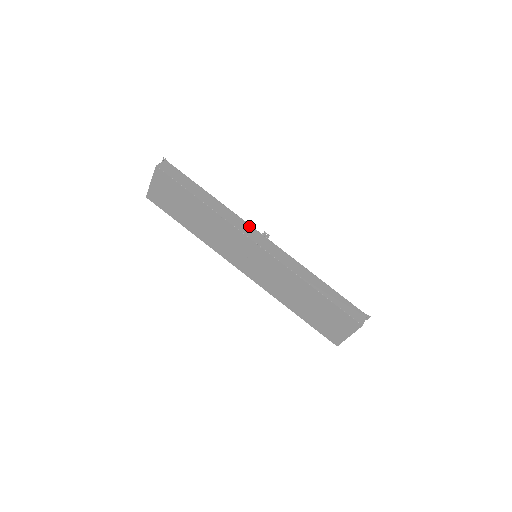
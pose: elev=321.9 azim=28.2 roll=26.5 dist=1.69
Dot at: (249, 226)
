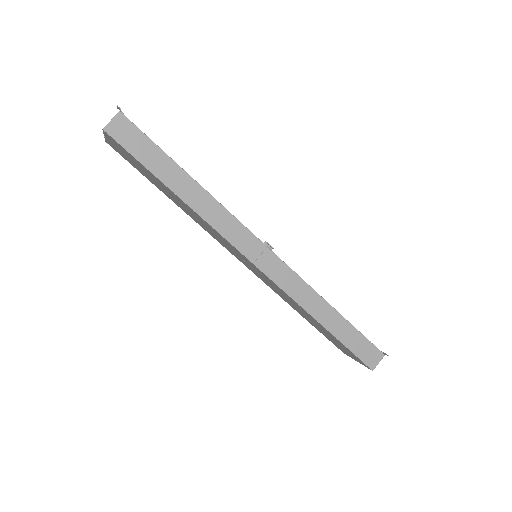
Dot at: (246, 231)
